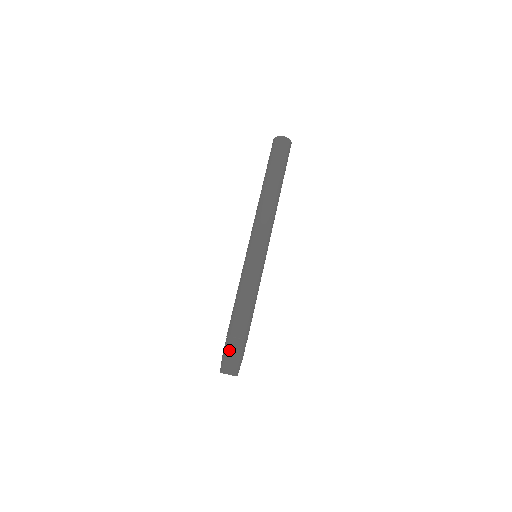
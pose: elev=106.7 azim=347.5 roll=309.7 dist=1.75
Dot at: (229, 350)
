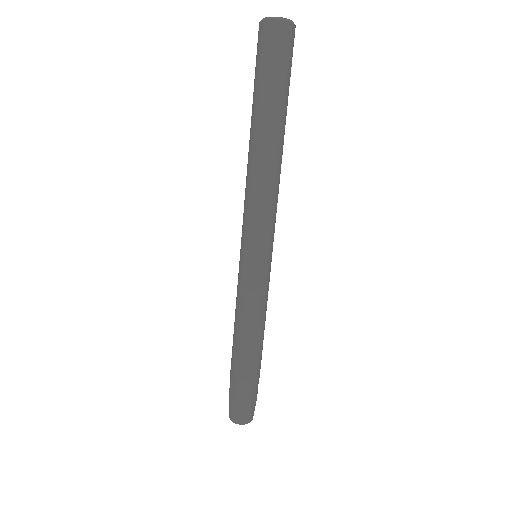
Dot at: (229, 392)
